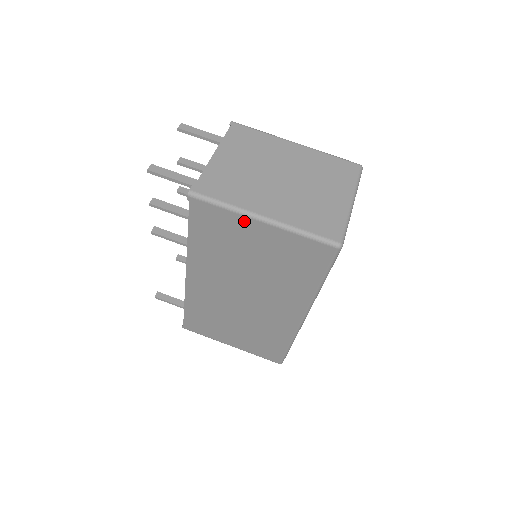
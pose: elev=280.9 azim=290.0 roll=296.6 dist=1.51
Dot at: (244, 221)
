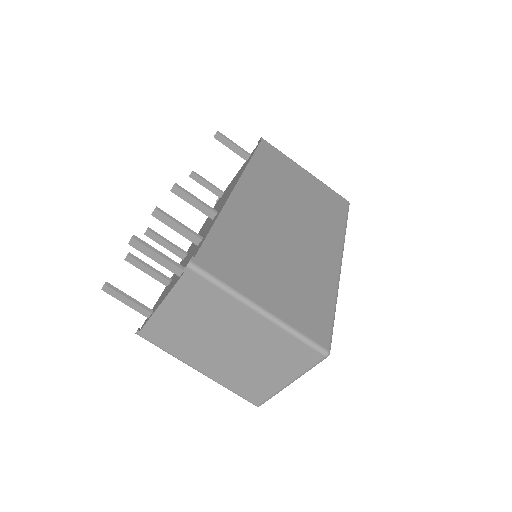
Dot at: occluded
